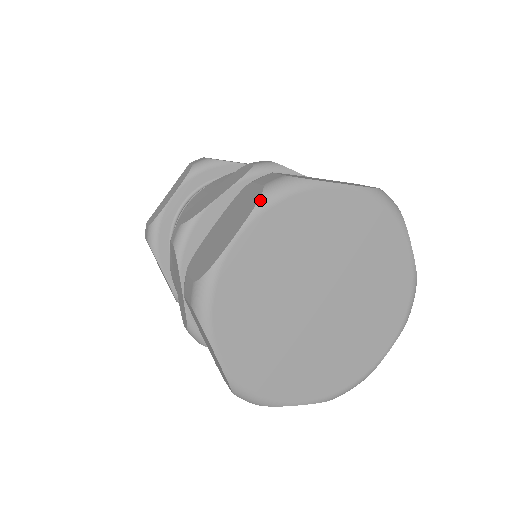
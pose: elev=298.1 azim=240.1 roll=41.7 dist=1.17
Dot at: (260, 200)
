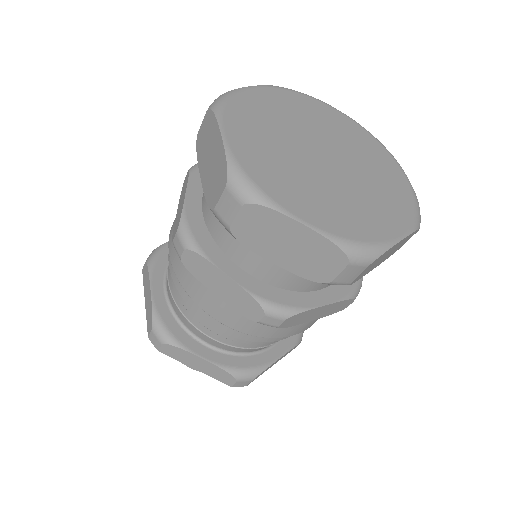
Dot at: (214, 110)
